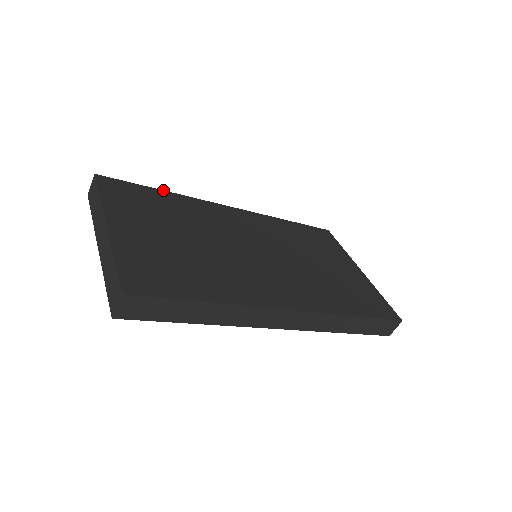
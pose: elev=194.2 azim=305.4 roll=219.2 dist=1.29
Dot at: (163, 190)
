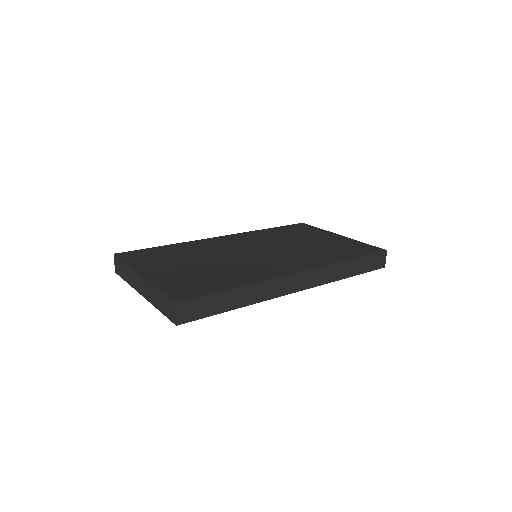
Dot at: (166, 245)
